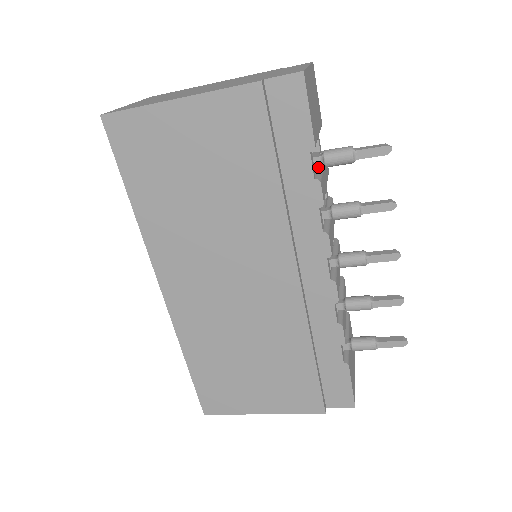
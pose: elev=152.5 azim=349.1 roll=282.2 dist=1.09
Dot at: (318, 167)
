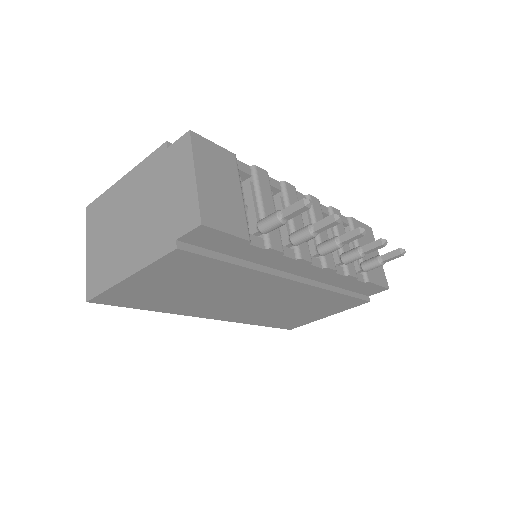
Dot at: (260, 217)
